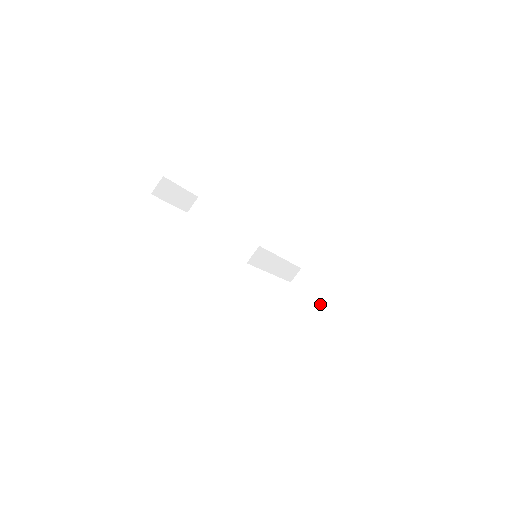
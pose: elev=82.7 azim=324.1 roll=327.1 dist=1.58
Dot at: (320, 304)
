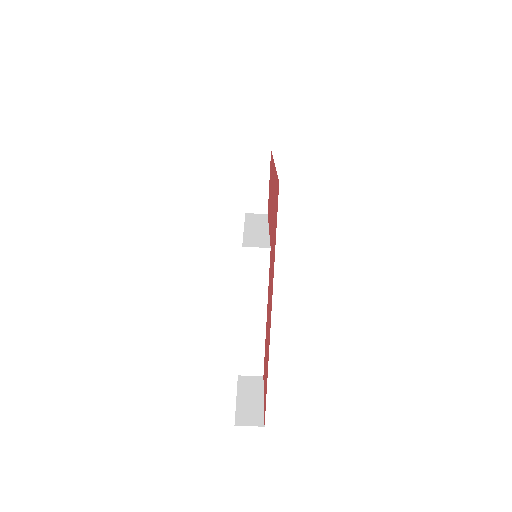
Dot at: (238, 412)
